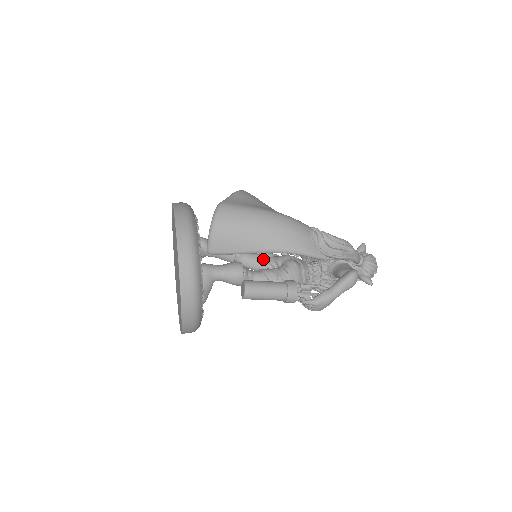
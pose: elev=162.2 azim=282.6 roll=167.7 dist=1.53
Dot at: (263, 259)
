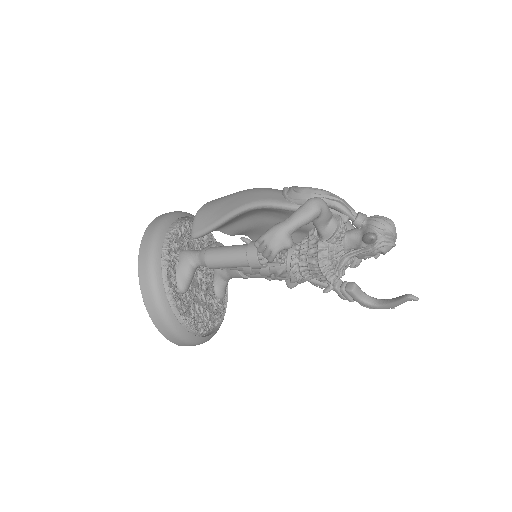
Dot at: occluded
